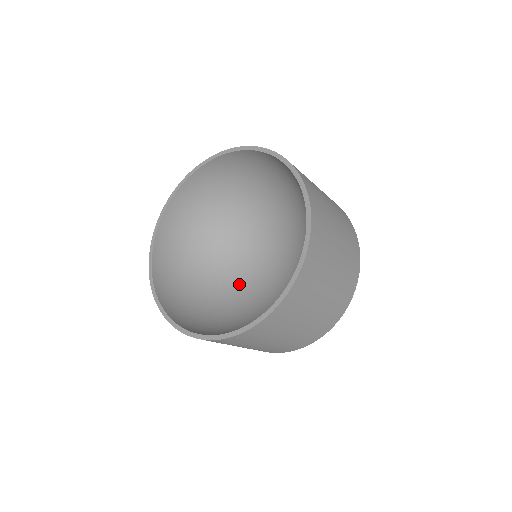
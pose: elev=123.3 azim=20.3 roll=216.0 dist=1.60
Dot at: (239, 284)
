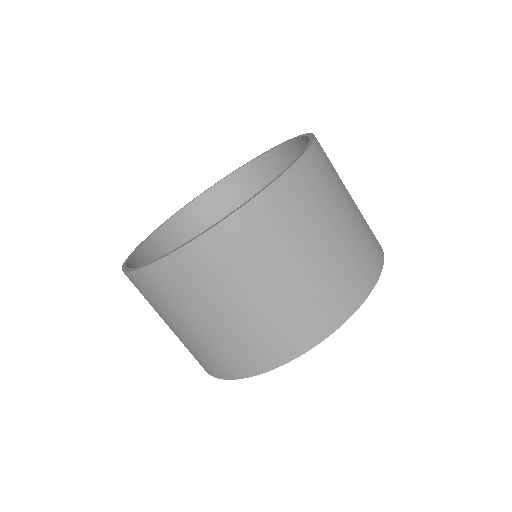
Dot at: occluded
